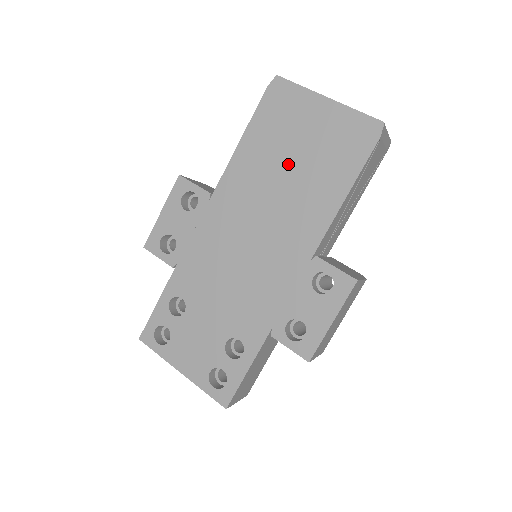
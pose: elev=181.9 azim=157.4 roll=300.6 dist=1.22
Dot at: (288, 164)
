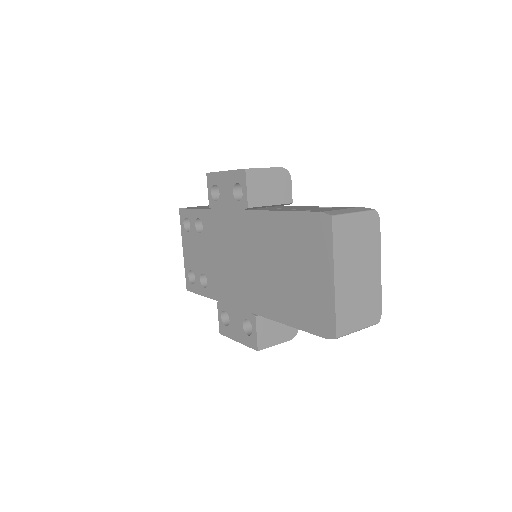
Dot at: (285, 266)
